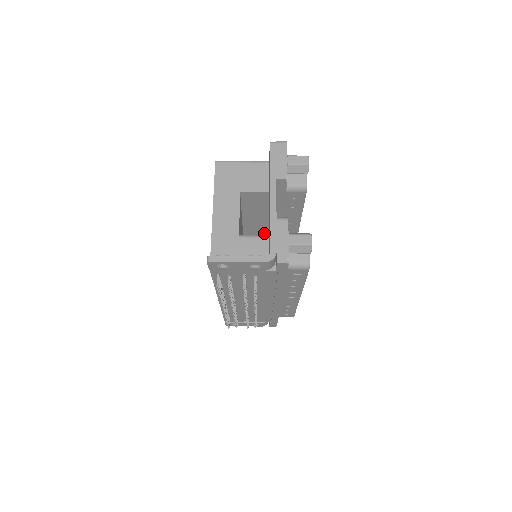
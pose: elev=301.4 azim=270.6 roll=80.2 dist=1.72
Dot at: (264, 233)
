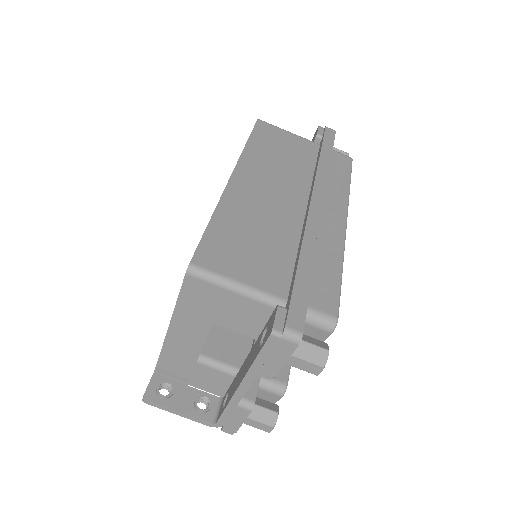
Dot at: occluded
